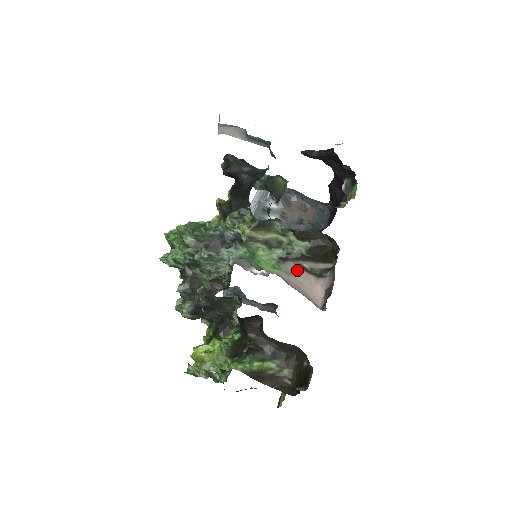
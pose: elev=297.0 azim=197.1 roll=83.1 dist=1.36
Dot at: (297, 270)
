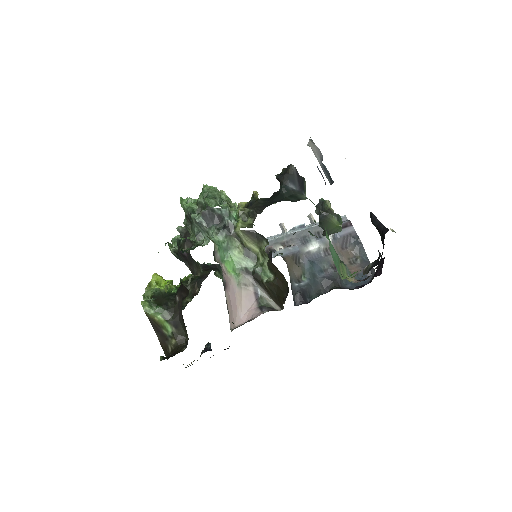
Dot at: (249, 288)
